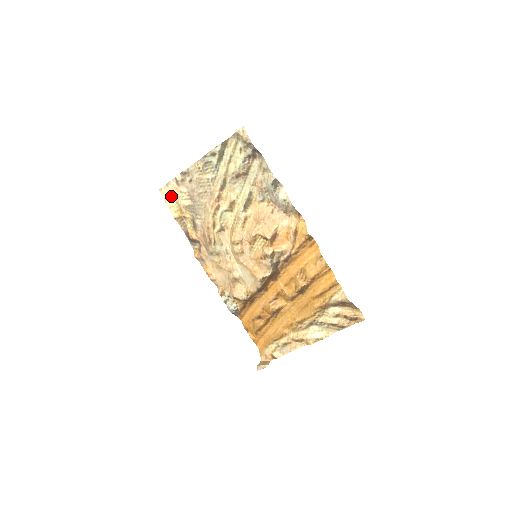
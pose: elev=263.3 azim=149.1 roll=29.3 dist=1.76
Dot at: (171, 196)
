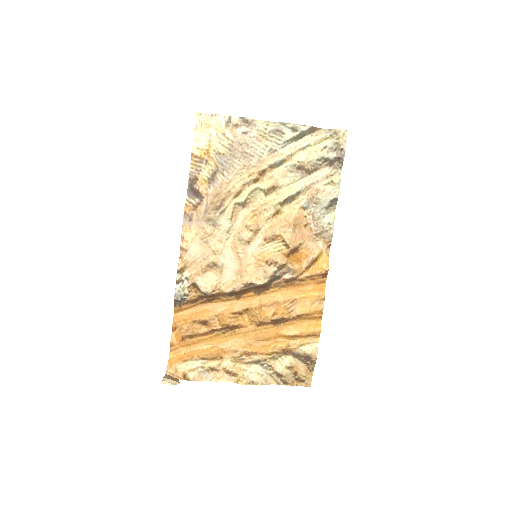
Dot at: (208, 129)
